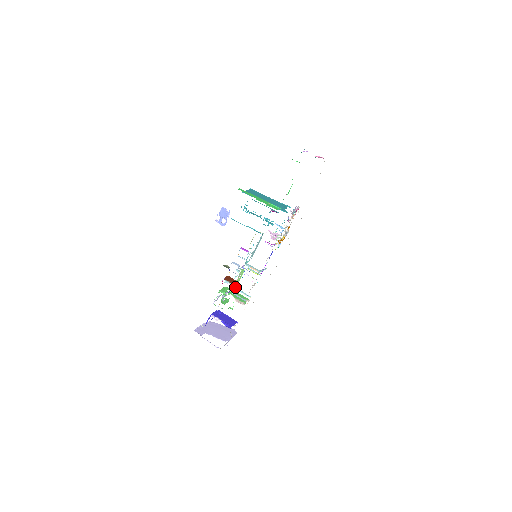
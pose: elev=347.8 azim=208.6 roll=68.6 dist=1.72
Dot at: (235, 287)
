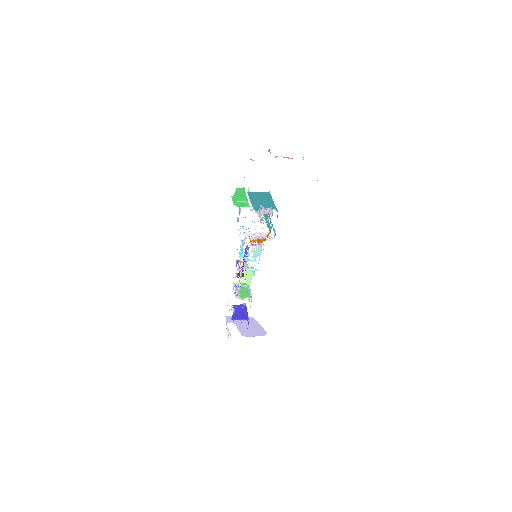
Dot at: (248, 284)
